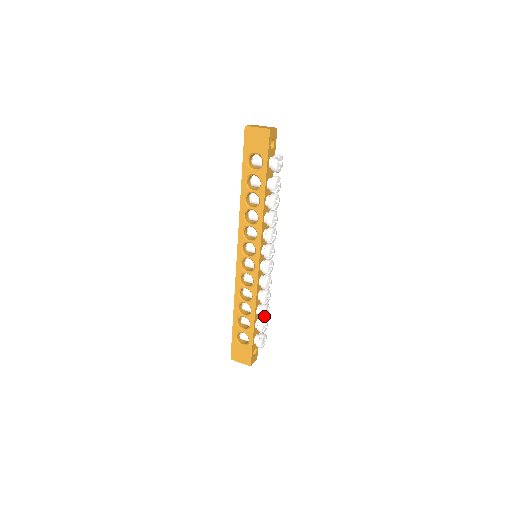
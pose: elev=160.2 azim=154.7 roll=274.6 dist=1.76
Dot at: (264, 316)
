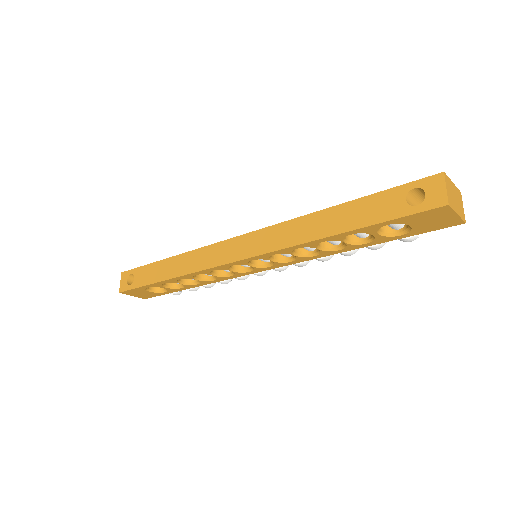
Dot at: occluded
